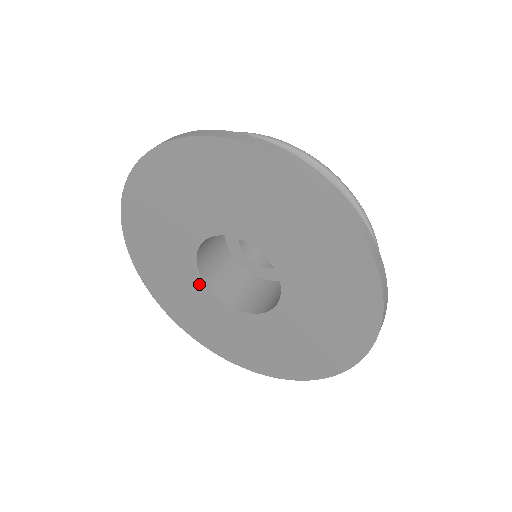
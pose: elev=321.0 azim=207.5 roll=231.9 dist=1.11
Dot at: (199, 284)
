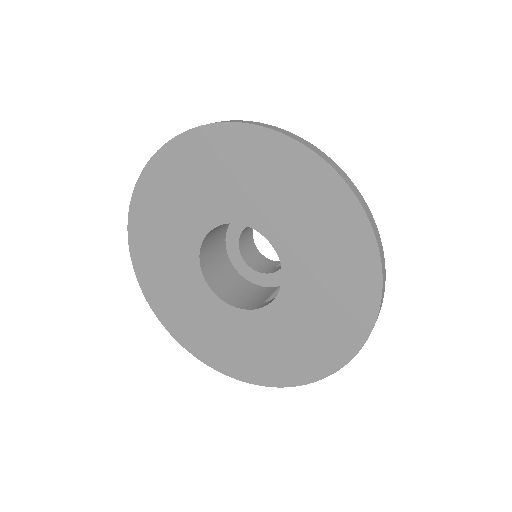
Dot at: (192, 257)
